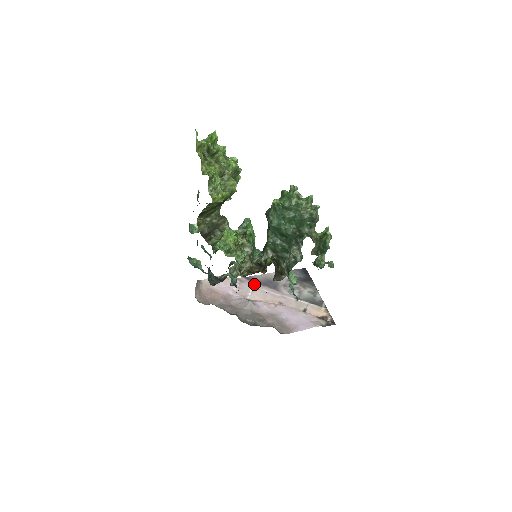
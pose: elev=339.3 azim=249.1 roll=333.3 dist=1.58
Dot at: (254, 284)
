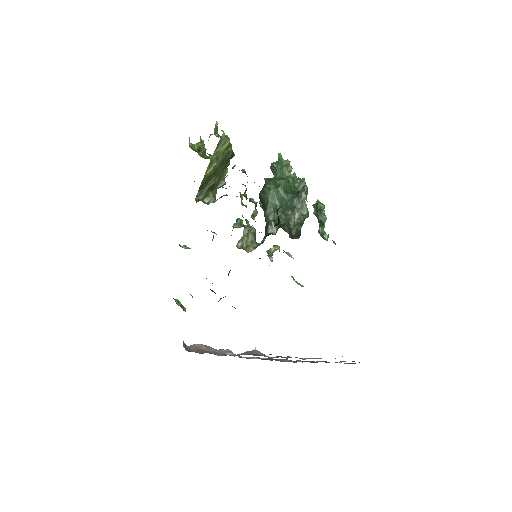
Dot at: (248, 358)
